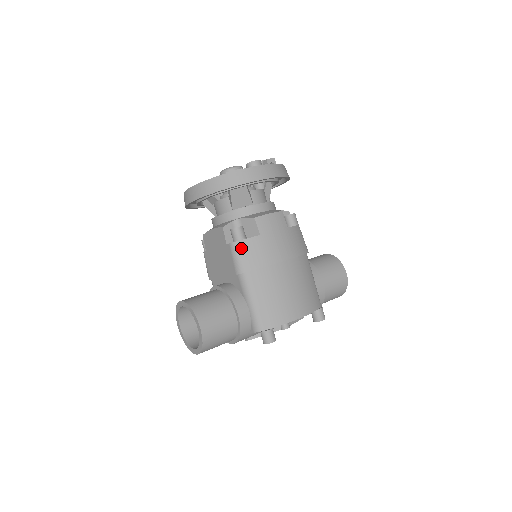
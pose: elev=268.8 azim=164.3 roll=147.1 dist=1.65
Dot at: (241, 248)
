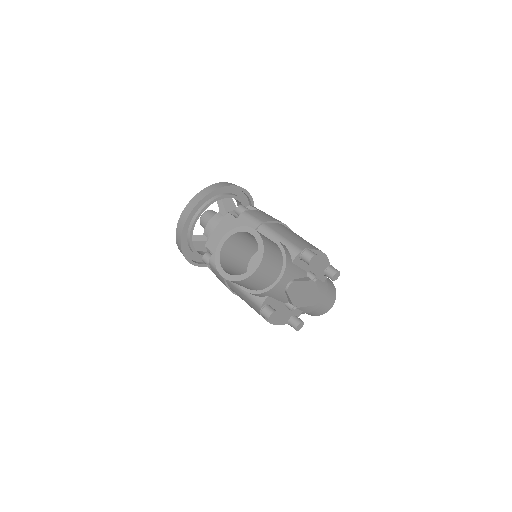
Dot at: (251, 213)
